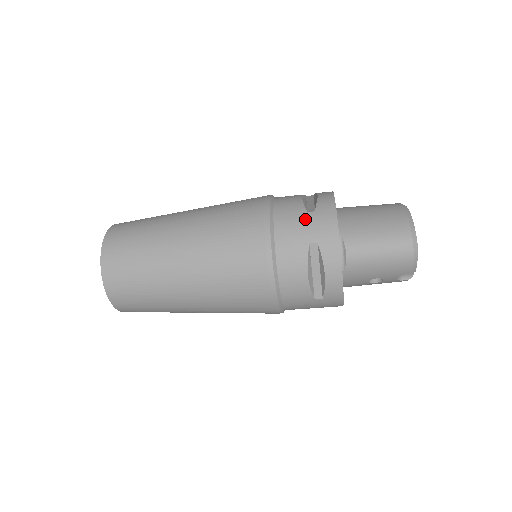
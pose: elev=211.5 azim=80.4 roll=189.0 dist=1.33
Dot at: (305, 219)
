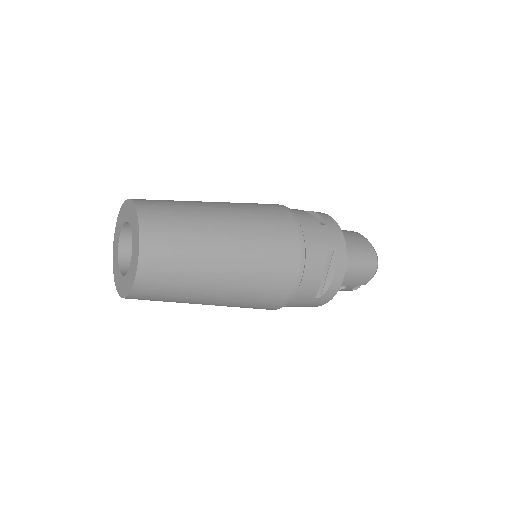
Dot at: (323, 230)
